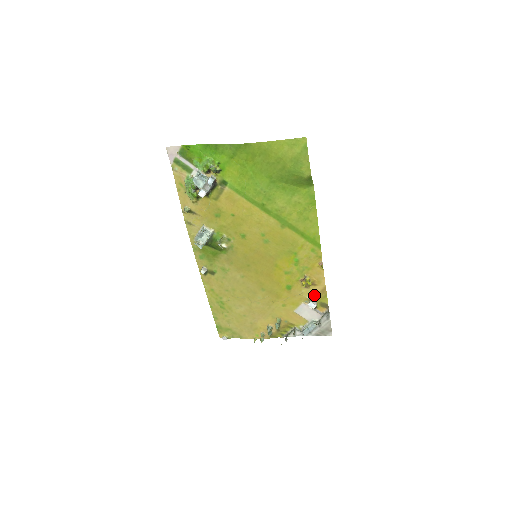
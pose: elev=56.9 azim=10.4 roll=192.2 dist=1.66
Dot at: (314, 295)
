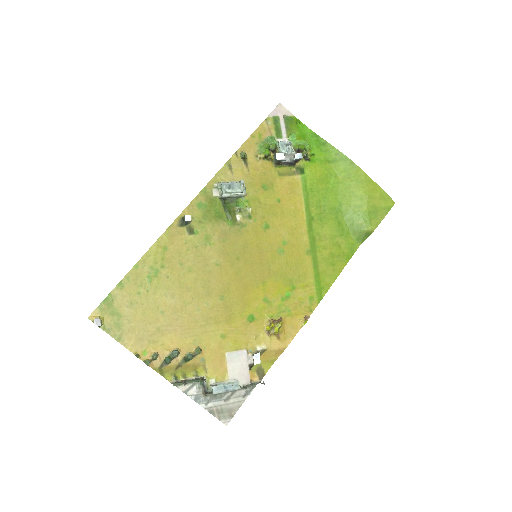
Dot at: (266, 349)
